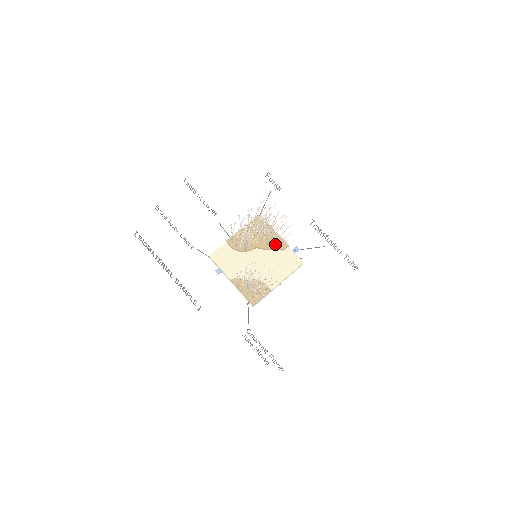
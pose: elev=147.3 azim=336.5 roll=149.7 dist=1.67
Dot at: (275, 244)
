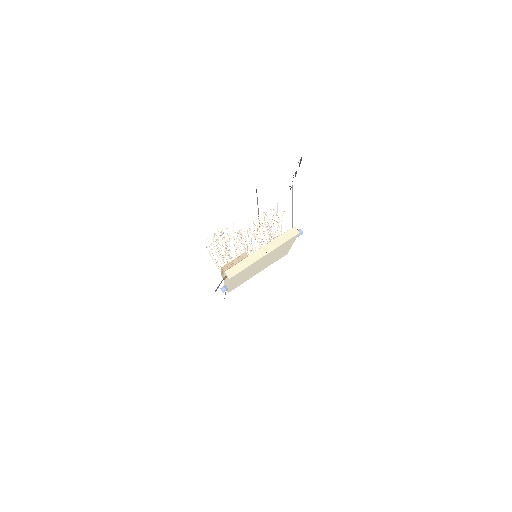
Dot at: occluded
